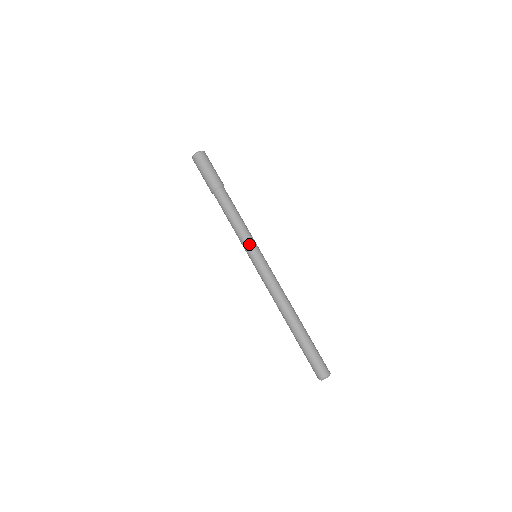
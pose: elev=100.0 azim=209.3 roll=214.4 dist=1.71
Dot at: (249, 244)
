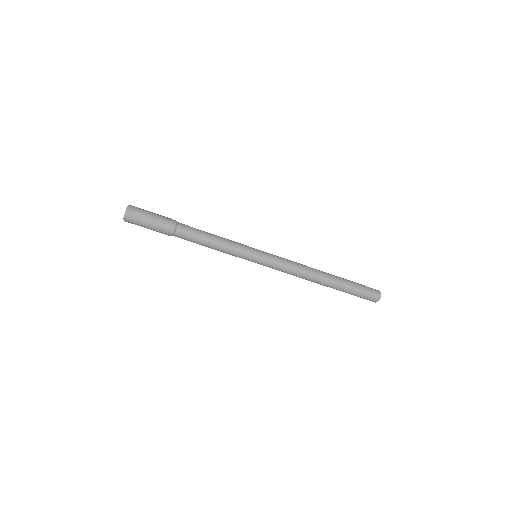
Dot at: (243, 257)
